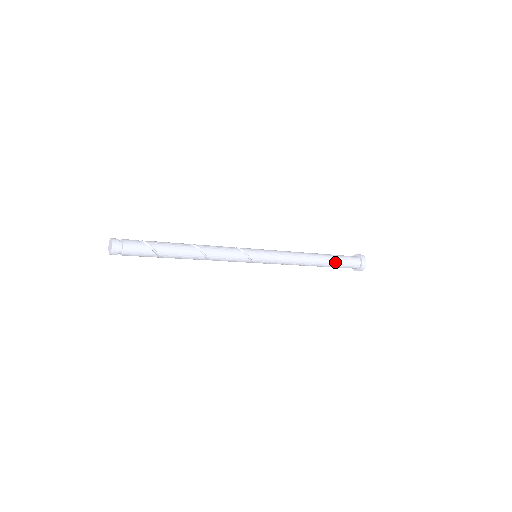
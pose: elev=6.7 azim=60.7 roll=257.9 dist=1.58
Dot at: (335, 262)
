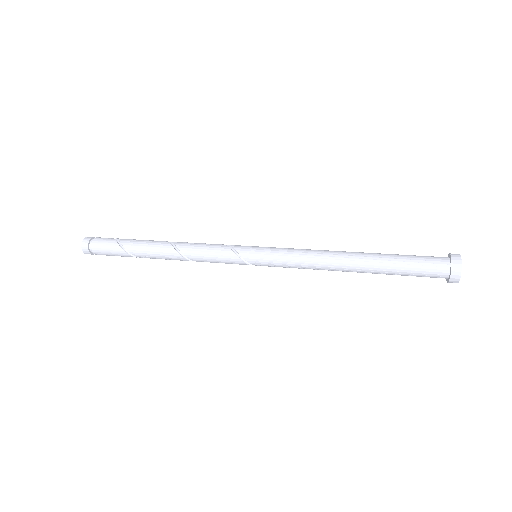
Dot at: (392, 263)
